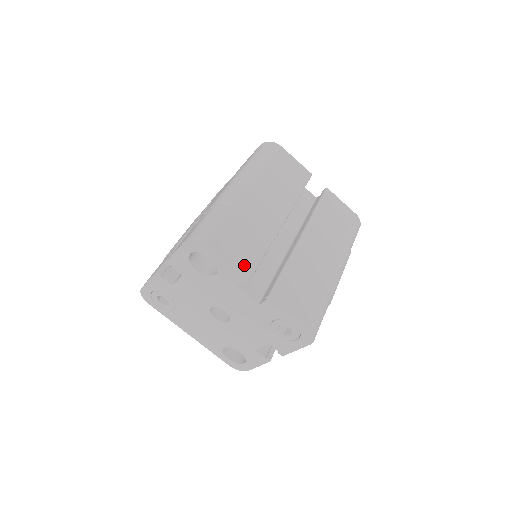
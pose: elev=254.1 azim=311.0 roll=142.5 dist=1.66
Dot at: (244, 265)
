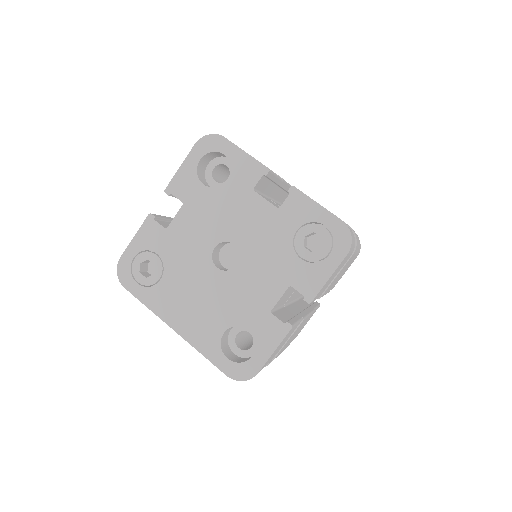
Dot at: occluded
